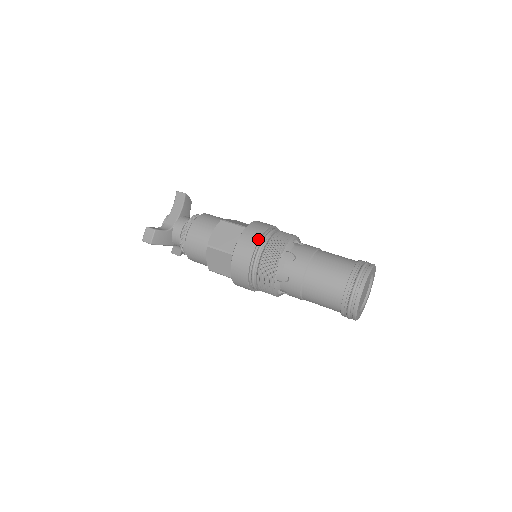
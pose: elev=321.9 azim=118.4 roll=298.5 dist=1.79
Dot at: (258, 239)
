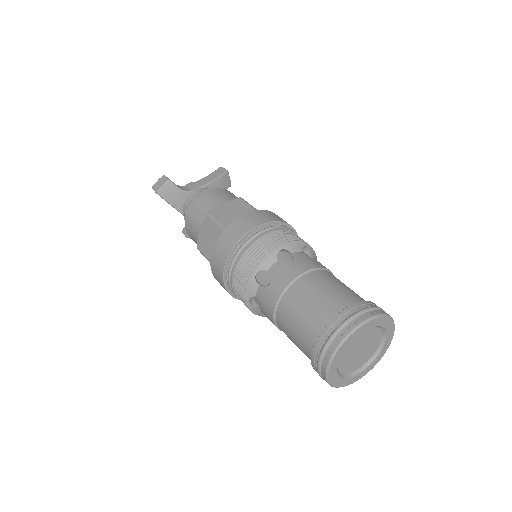
Dot at: (262, 223)
